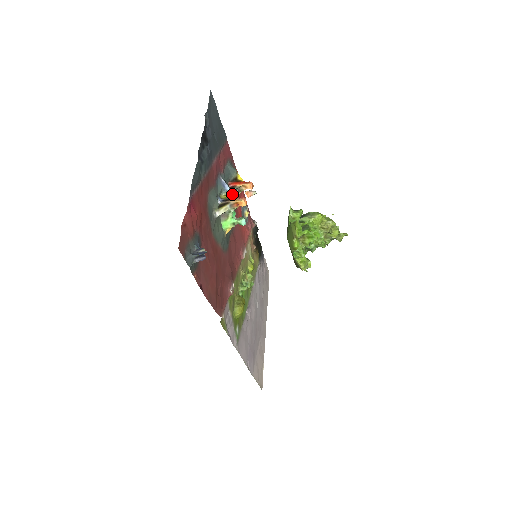
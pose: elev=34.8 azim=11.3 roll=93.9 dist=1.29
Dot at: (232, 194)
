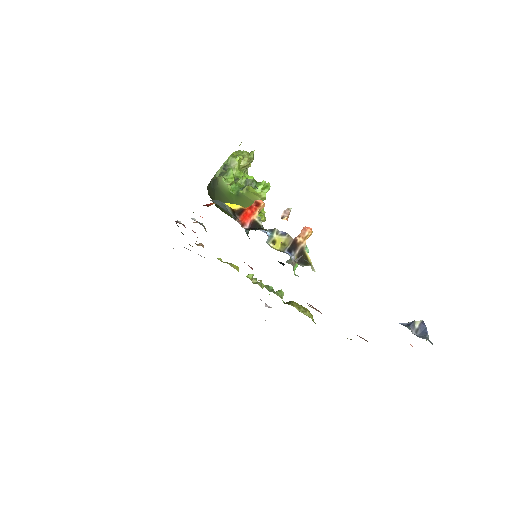
Dot at: (278, 234)
